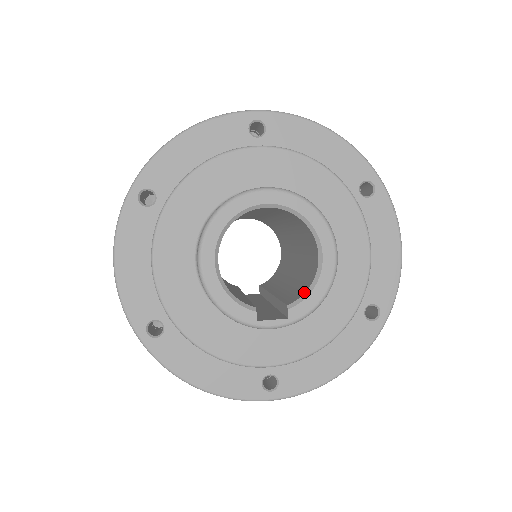
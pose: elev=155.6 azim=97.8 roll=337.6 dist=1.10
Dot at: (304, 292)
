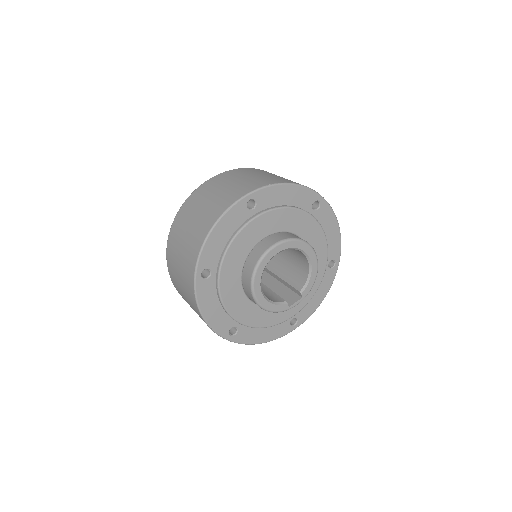
Dot at: (305, 281)
